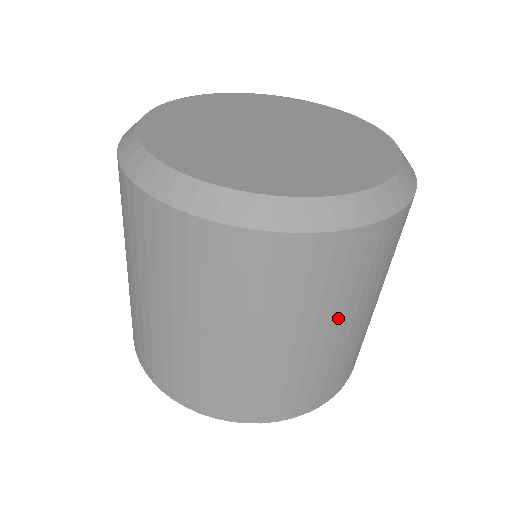
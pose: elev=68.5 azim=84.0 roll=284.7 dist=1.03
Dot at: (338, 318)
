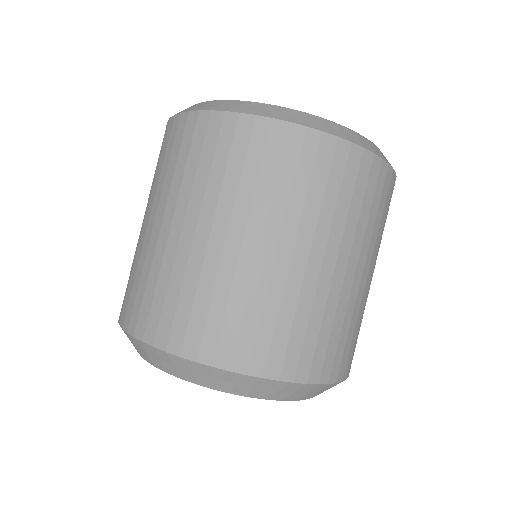
Dot at: (356, 250)
